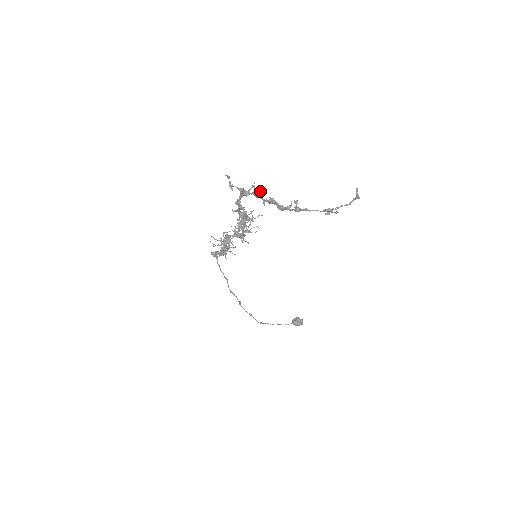
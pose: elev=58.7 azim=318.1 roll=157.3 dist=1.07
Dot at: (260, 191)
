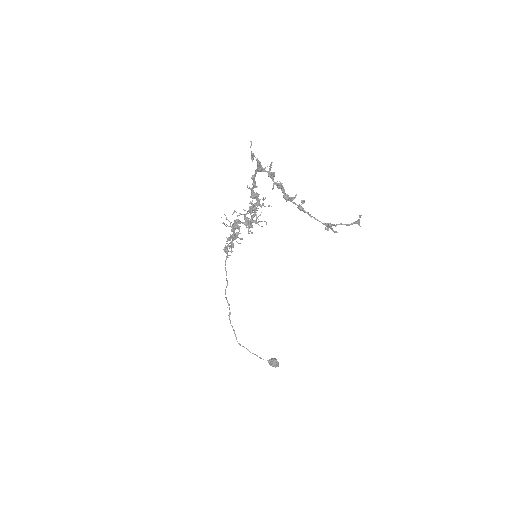
Dot at: (274, 173)
